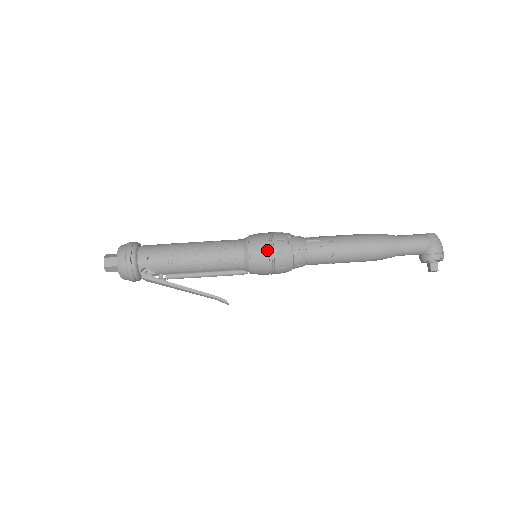
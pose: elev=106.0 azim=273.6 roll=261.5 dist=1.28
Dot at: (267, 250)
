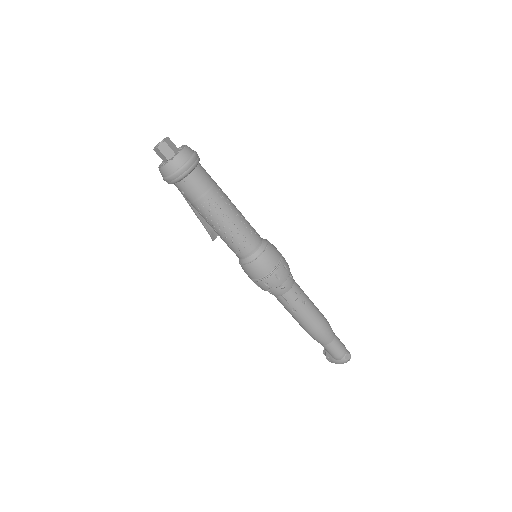
Dot at: (252, 278)
